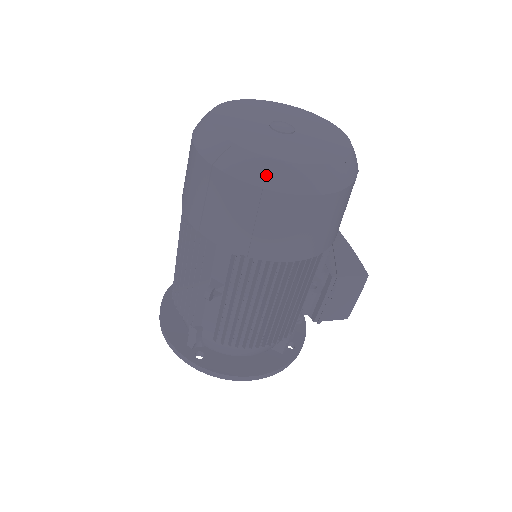
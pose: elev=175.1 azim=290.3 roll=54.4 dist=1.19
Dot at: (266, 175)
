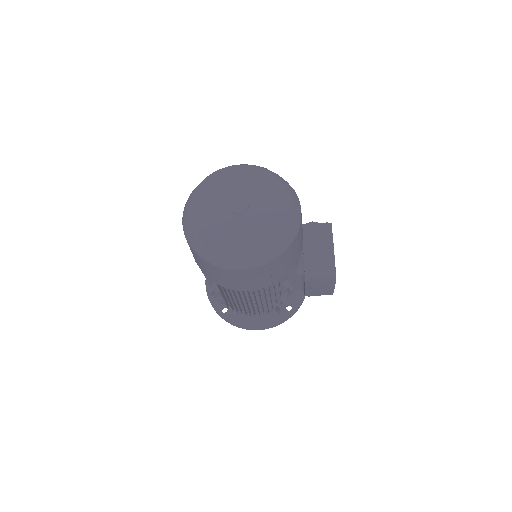
Dot at: (213, 258)
